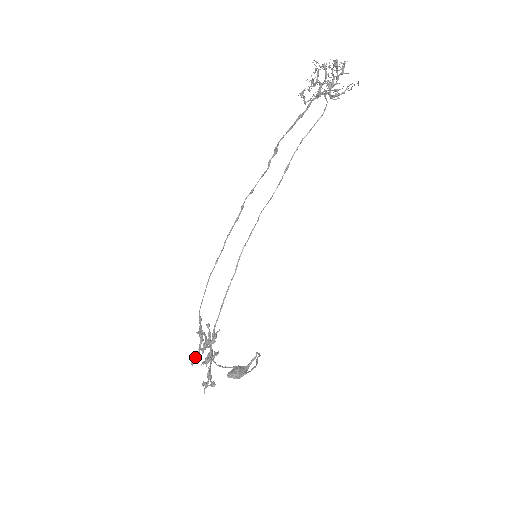
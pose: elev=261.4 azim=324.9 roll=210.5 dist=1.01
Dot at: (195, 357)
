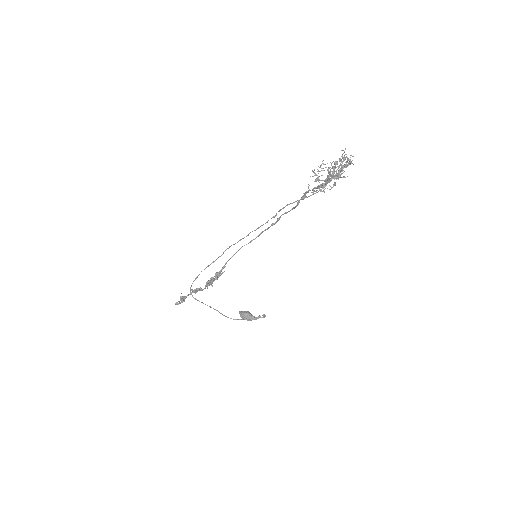
Dot at: occluded
